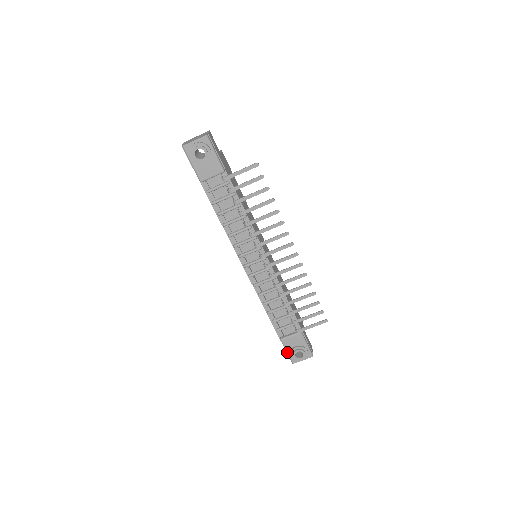
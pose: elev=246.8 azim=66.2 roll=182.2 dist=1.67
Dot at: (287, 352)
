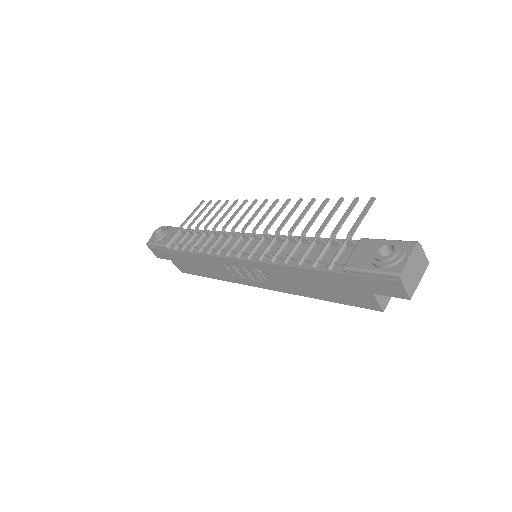
Dot at: (370, 271)
